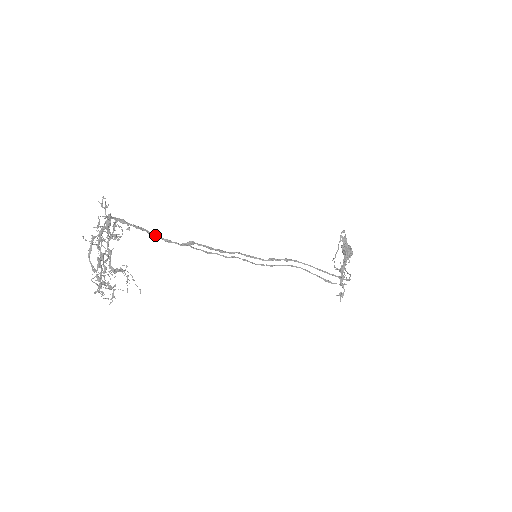
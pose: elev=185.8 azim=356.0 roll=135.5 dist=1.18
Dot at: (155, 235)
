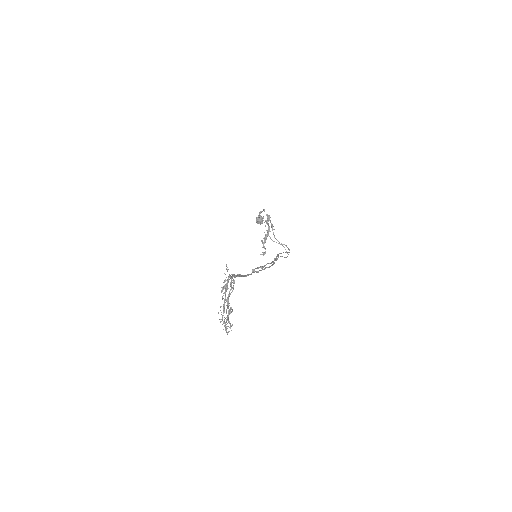
Dot at: (243, 275)
